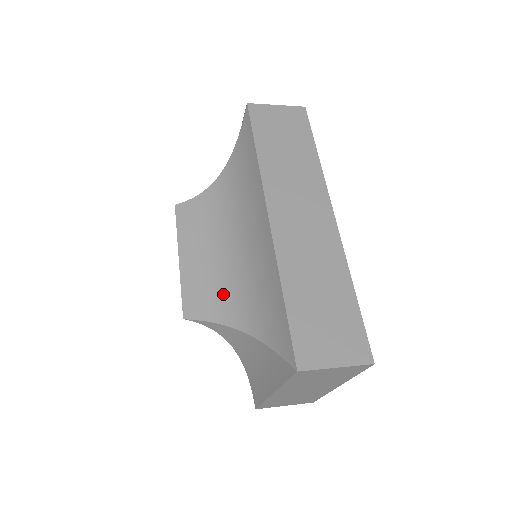
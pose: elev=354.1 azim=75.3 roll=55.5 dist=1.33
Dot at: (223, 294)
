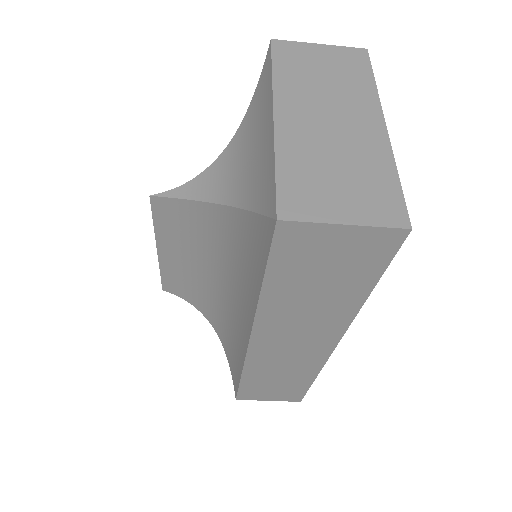
Dot at: occluded
